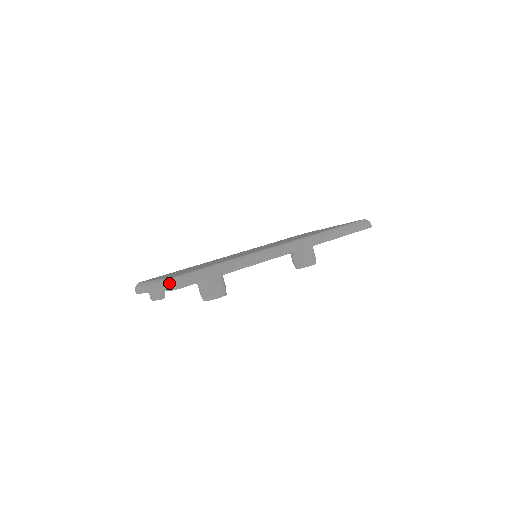
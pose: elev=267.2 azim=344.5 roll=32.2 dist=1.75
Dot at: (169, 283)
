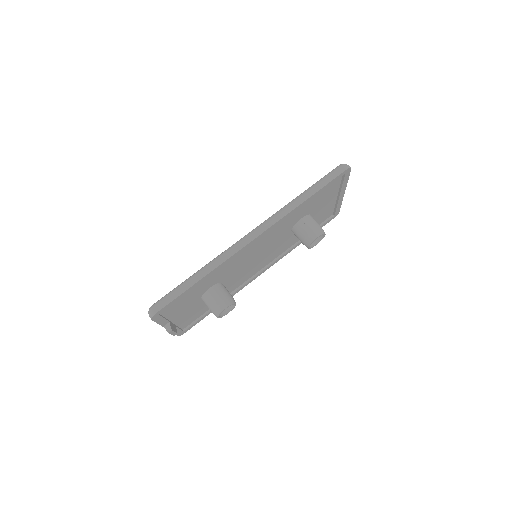
Dot at: occluded
